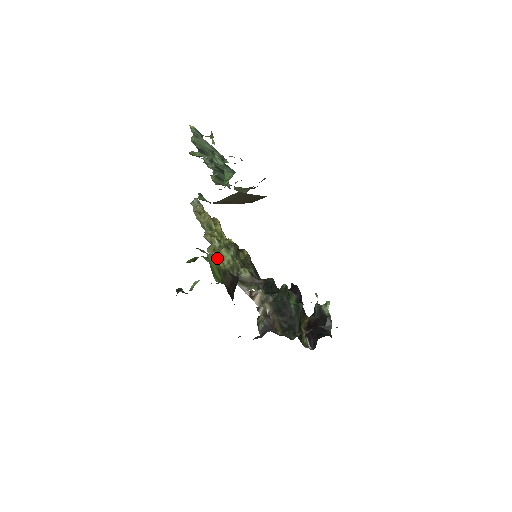
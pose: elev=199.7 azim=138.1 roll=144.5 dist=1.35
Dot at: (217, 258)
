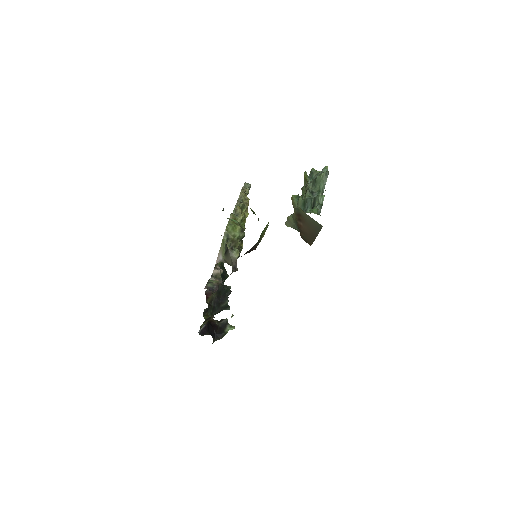
Dot at: (232, 225)
